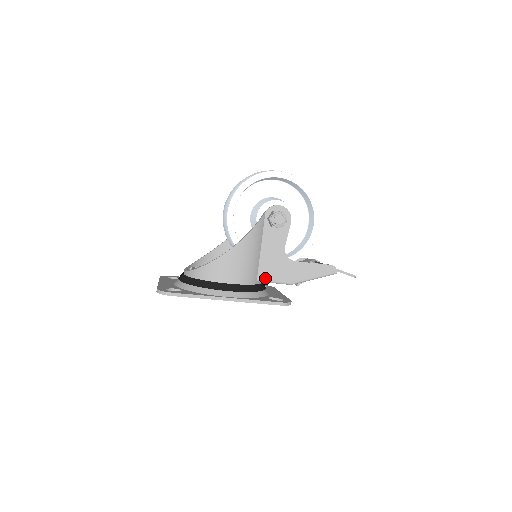
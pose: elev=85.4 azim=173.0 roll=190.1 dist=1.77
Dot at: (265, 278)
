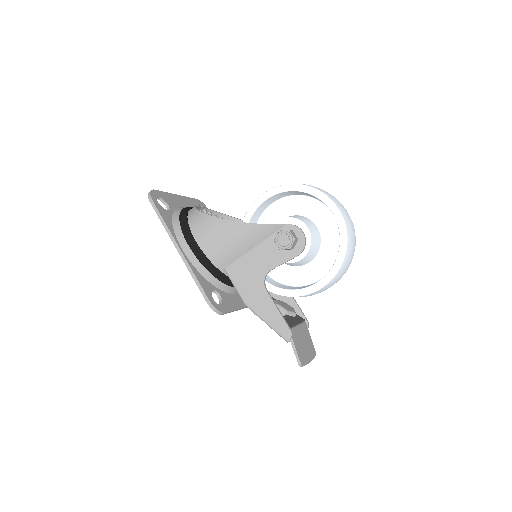
Dot at: (232, 274)
